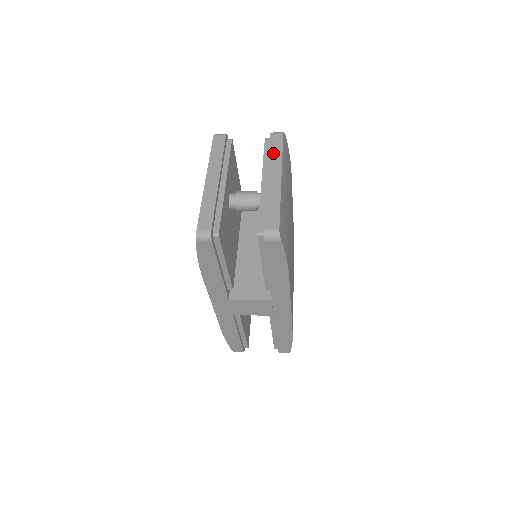
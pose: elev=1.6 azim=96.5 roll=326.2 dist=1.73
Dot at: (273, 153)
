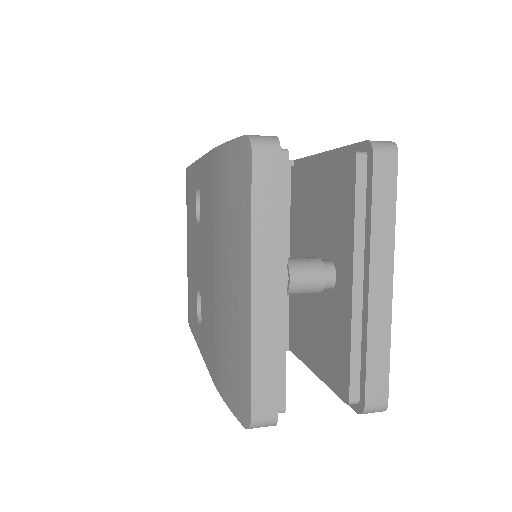
Dot at: (379, 216)
